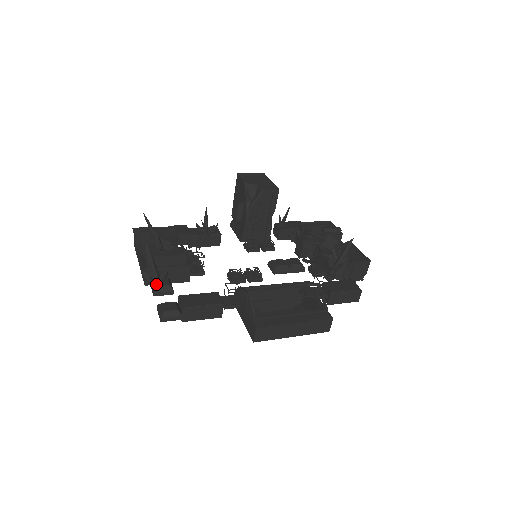
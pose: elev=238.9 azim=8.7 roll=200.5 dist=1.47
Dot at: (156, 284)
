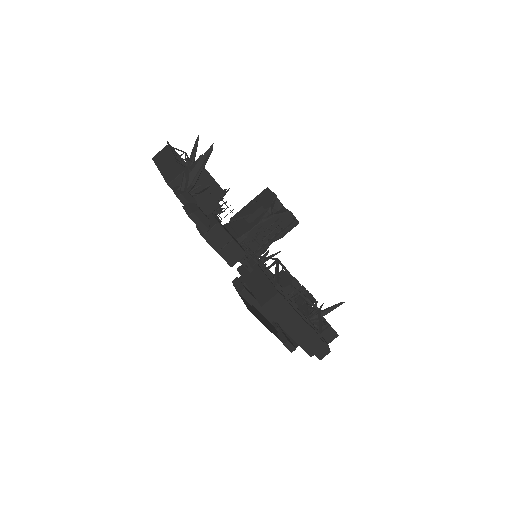
Dot at: (192, 187)
